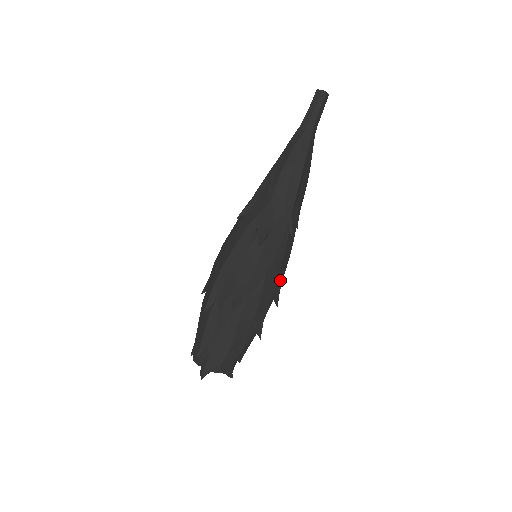
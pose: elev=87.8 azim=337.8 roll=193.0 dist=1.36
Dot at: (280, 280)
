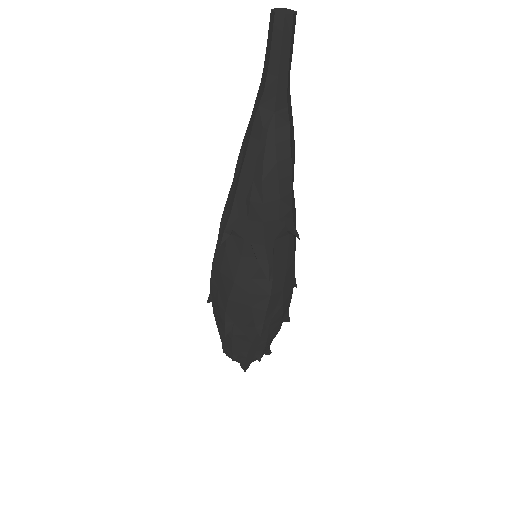
Dot at: occluded
